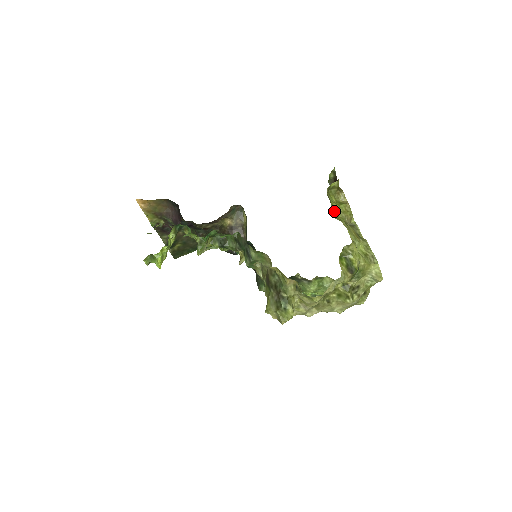
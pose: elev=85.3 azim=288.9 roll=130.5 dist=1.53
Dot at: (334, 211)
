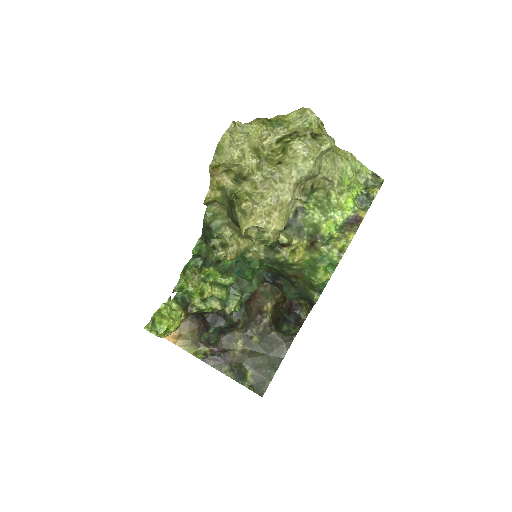
Dot at: occluded
